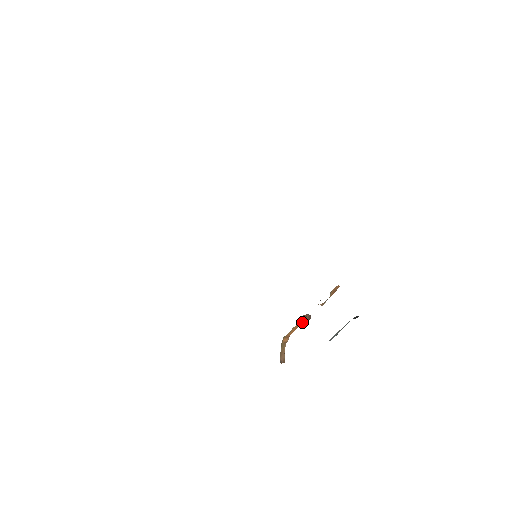
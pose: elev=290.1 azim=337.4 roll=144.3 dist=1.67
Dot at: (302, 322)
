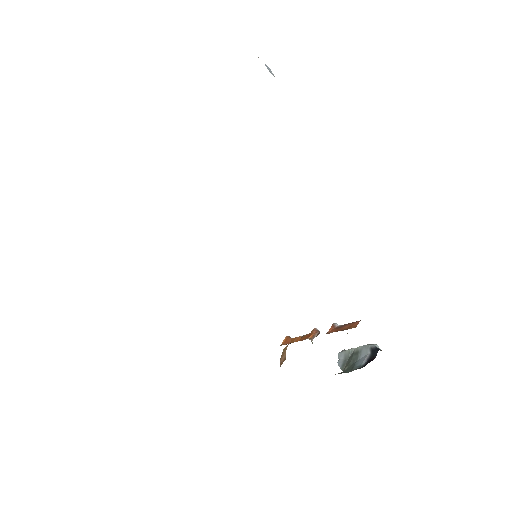
Dot at: occluded
